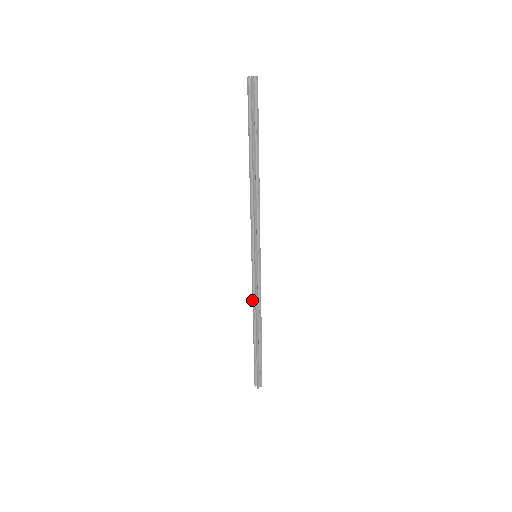
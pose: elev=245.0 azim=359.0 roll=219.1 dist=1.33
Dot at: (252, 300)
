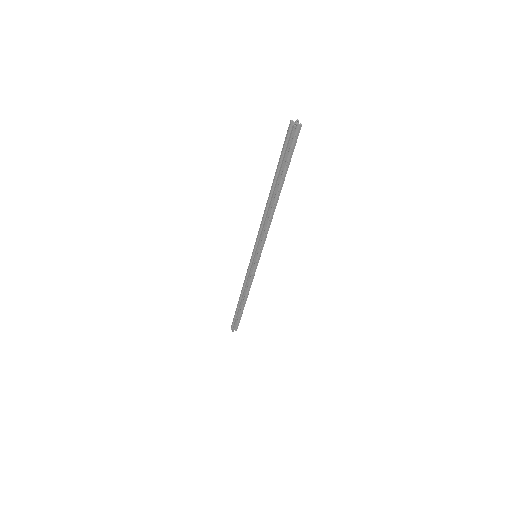
Dot at: (244, 281)
